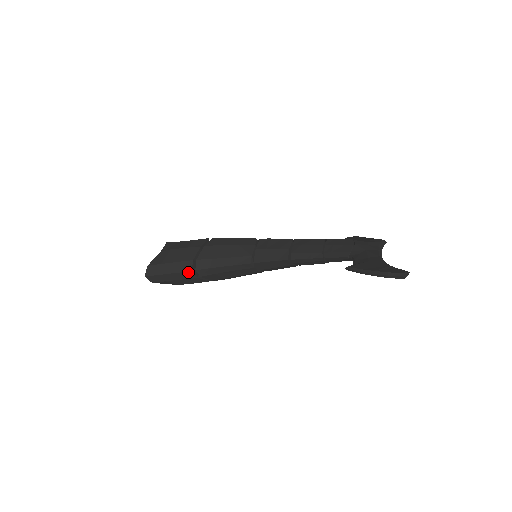
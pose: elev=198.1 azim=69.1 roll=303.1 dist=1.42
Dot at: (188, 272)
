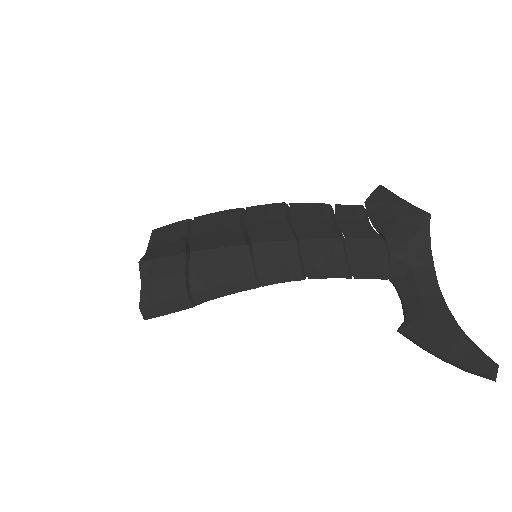
Dot at: occluded
